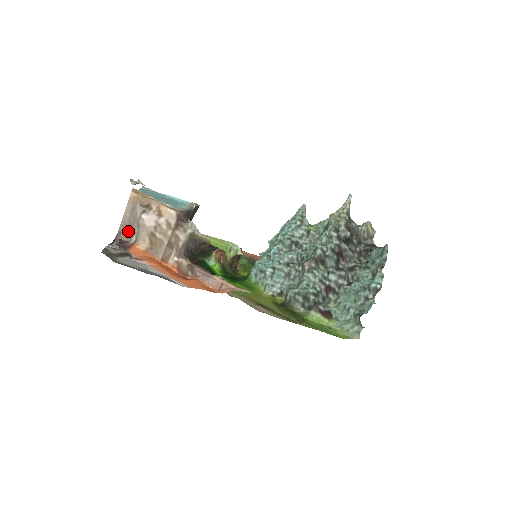
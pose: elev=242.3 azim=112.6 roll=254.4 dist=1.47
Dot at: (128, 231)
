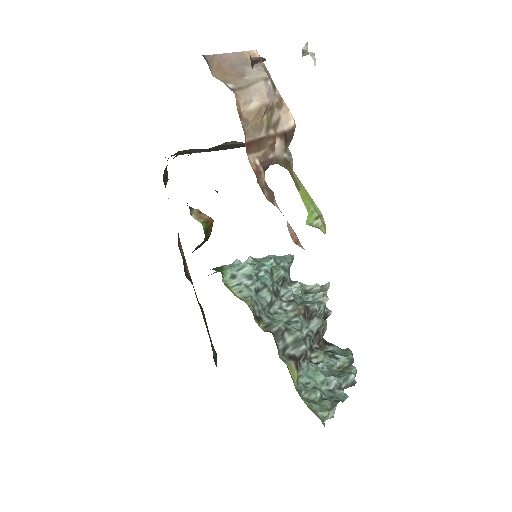
Dot at: (224, 71)
